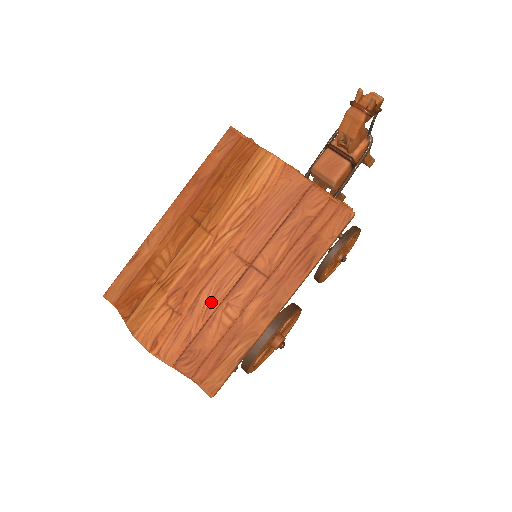
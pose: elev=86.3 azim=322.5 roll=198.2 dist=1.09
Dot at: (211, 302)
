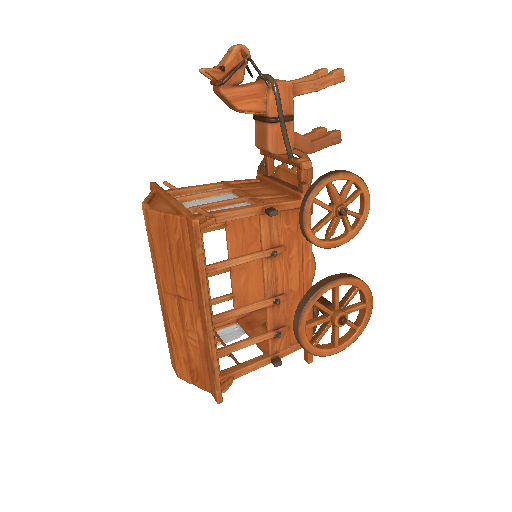
Dot at: (178, 332)
